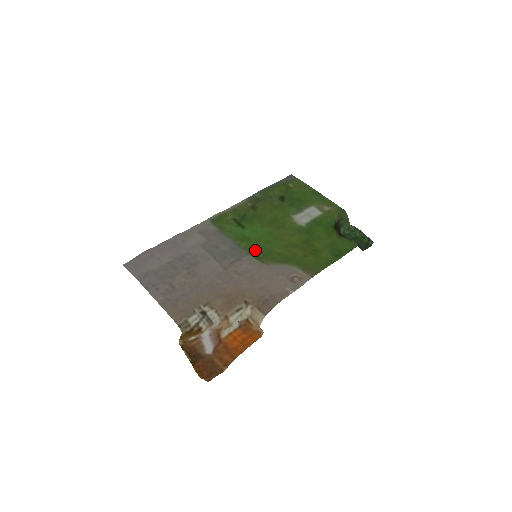
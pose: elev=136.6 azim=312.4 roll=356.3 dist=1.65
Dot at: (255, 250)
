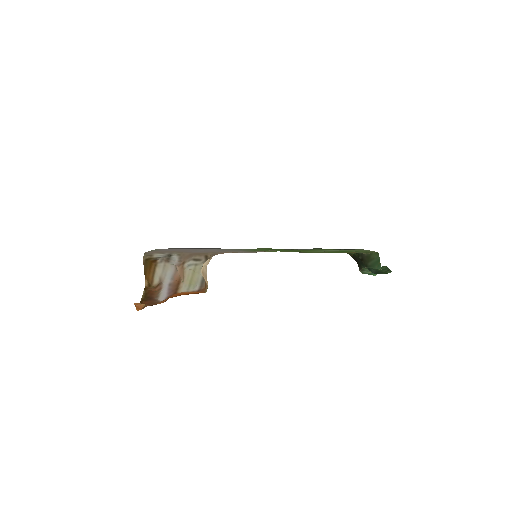
Dot at: (257, 250)
